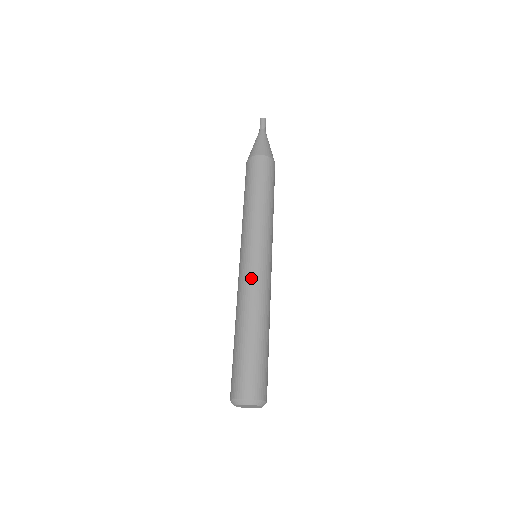
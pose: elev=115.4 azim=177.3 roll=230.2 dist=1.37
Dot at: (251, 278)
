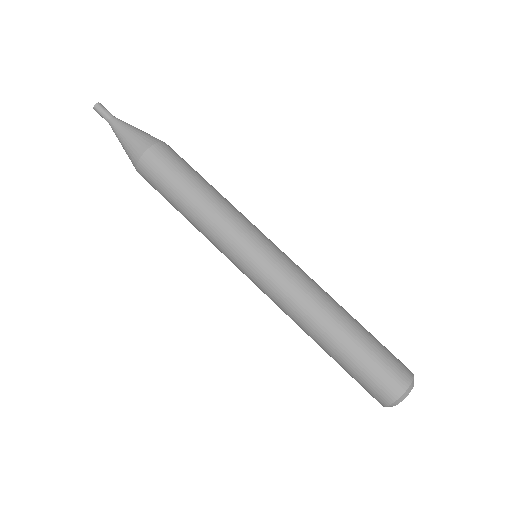
Dot at: (282, 287)
